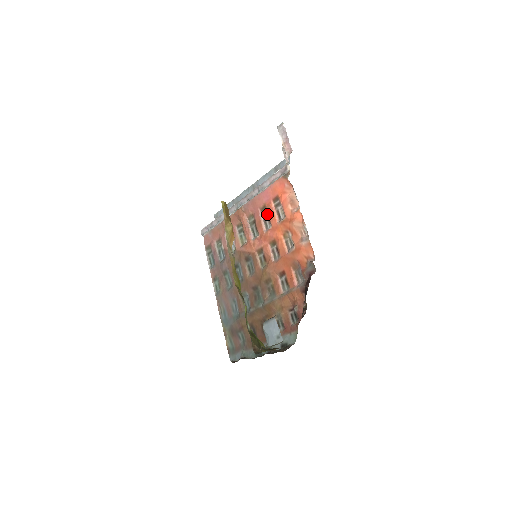
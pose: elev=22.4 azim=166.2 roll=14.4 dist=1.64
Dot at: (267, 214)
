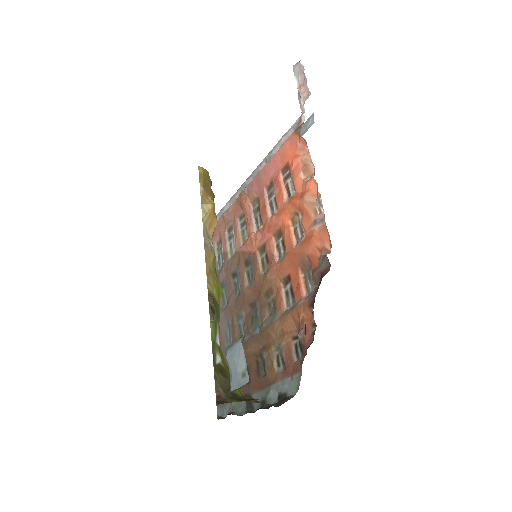
Dot at: (274, 193)
